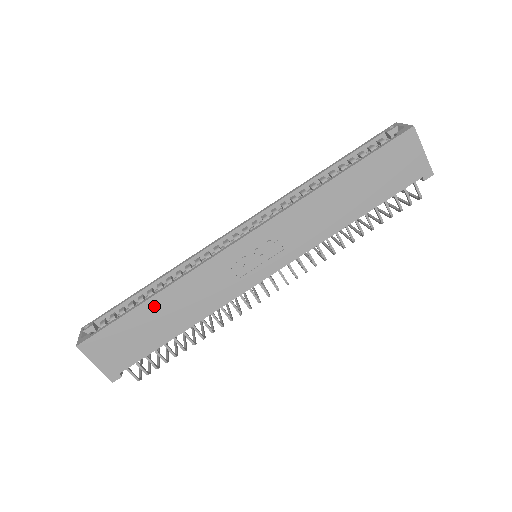
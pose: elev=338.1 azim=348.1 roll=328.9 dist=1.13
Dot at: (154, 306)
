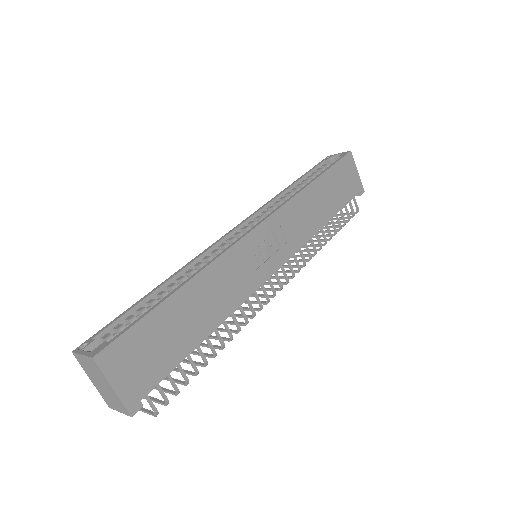
Dot at: (184, 298)
